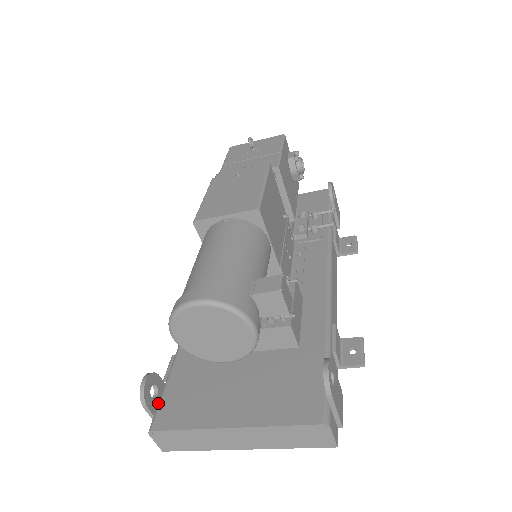
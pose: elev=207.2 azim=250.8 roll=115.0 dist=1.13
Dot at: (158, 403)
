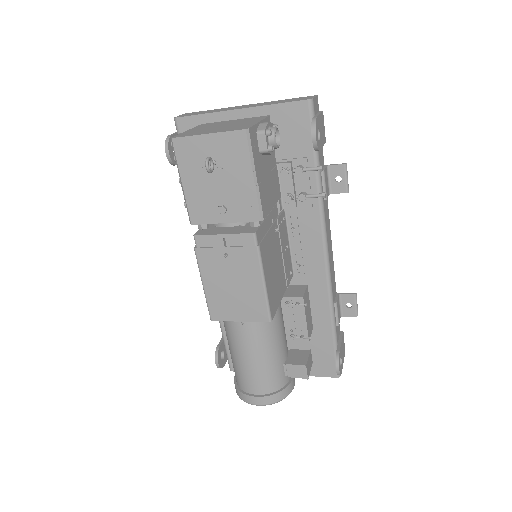
Dot at: (226, 355)
